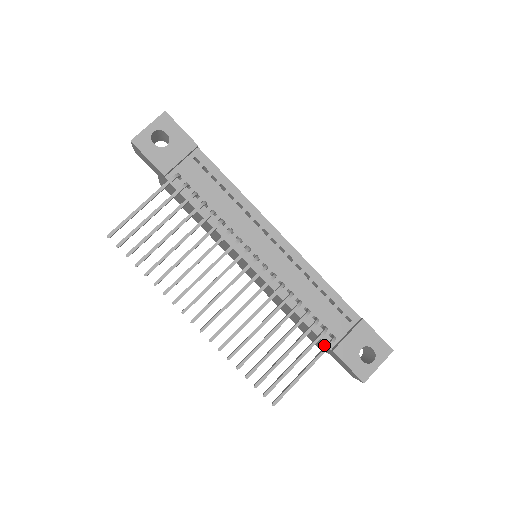
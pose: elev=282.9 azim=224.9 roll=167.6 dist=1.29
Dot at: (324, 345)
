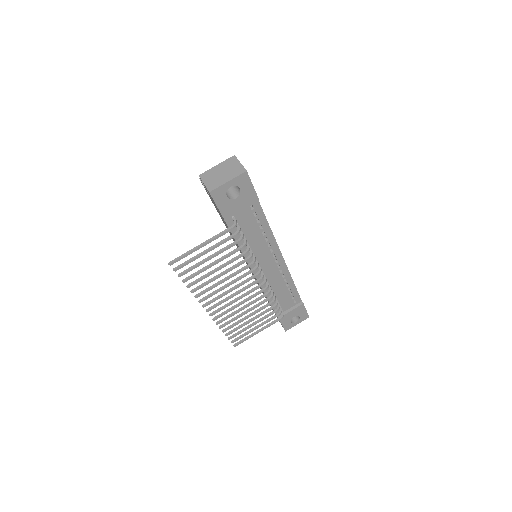
Dot at: occluded
